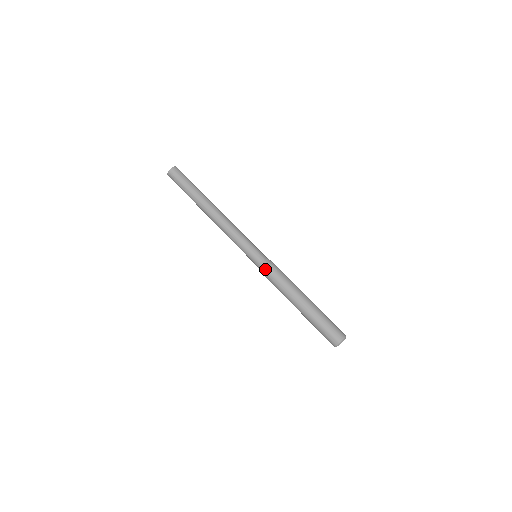
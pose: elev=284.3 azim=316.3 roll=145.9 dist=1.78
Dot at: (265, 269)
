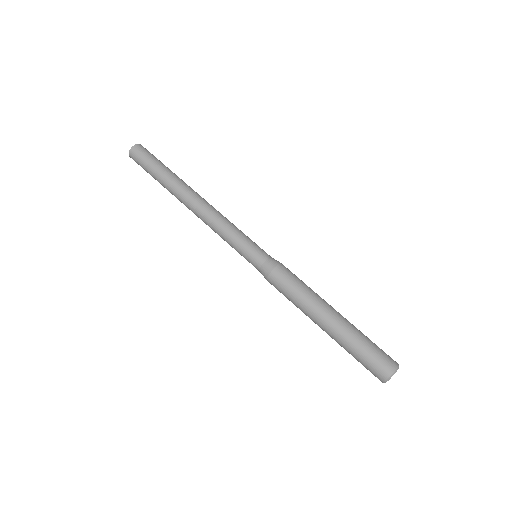
Dot at: (275, 267)
